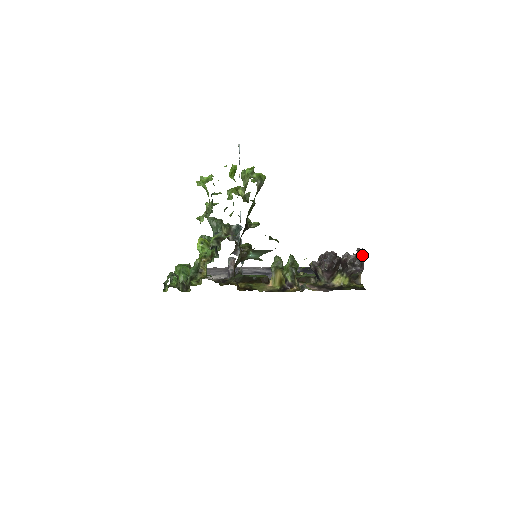
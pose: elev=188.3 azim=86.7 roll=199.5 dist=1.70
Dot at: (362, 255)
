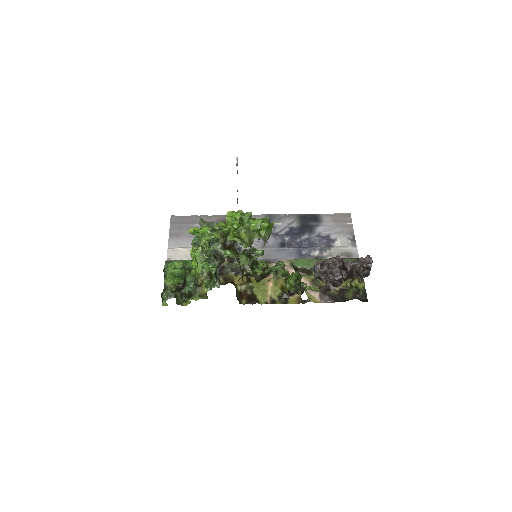
Dot at: (370, 268)
